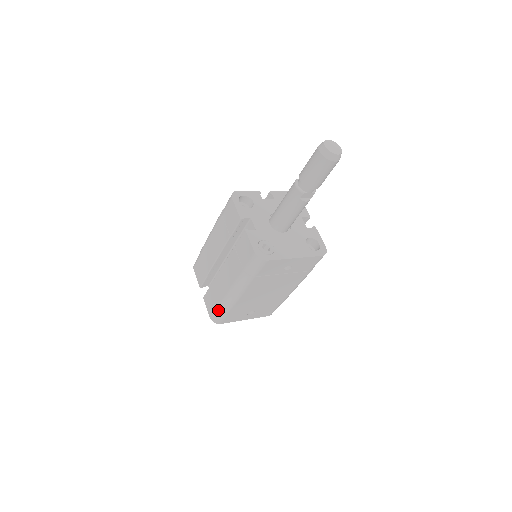
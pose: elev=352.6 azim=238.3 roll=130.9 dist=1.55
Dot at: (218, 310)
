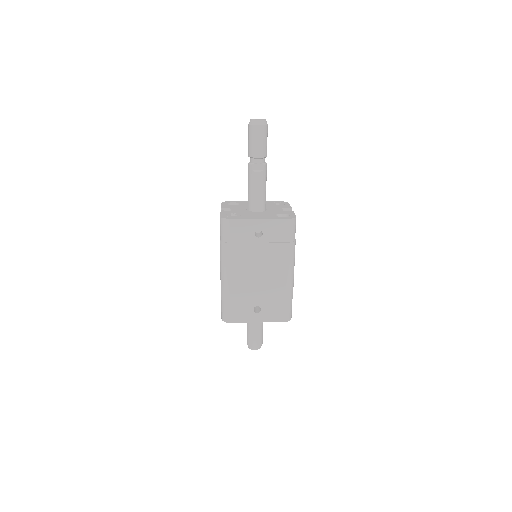
Dot at: (222, 303)
